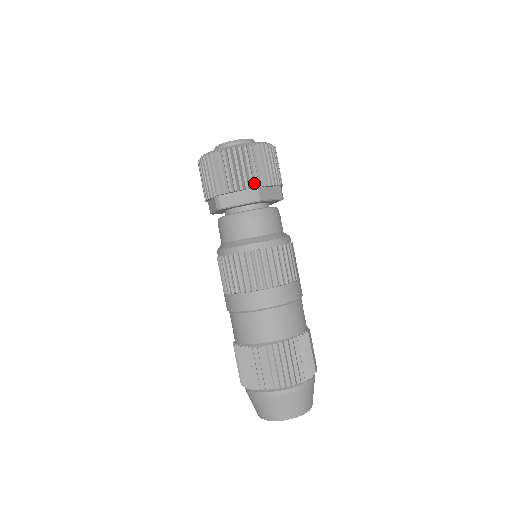
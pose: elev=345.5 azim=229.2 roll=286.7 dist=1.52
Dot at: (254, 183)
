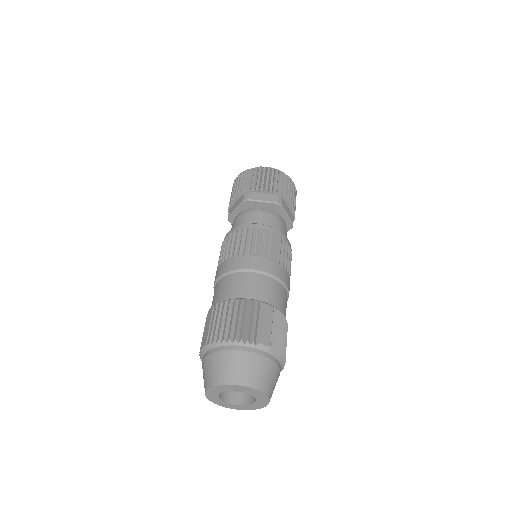
Dot at: (247, 190)
